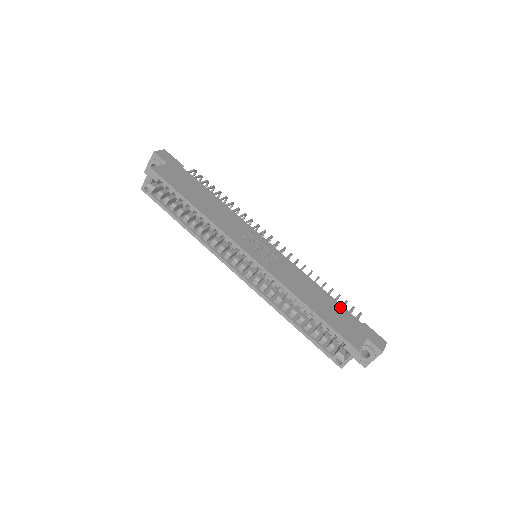
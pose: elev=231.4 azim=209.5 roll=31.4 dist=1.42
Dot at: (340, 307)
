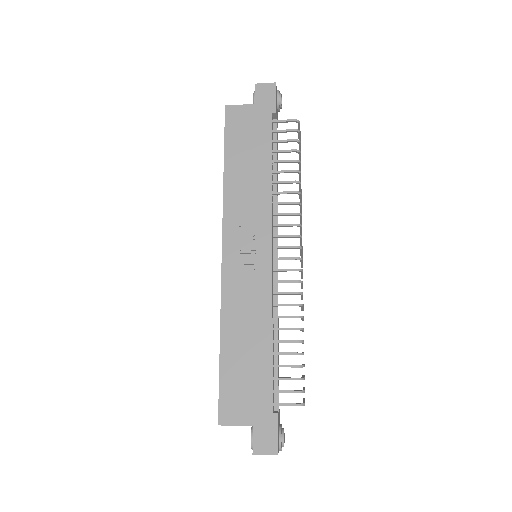
Dot at: (266, 375)
